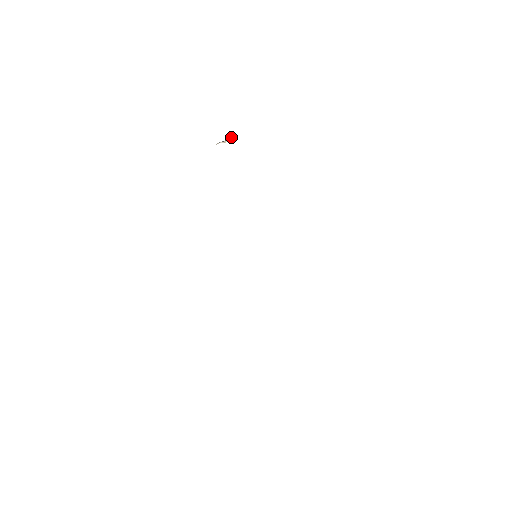
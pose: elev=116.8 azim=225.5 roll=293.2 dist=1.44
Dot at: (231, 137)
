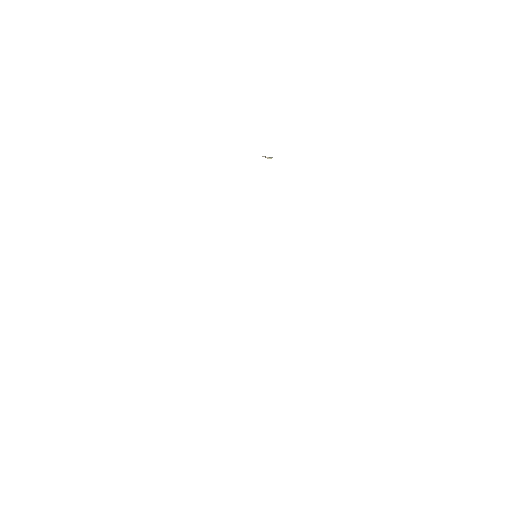
Dot at: occluded
